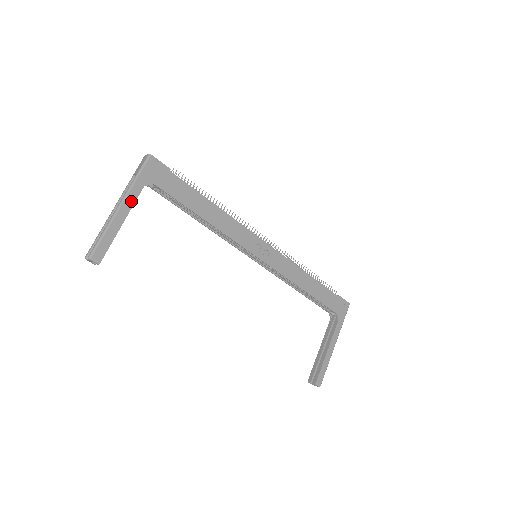
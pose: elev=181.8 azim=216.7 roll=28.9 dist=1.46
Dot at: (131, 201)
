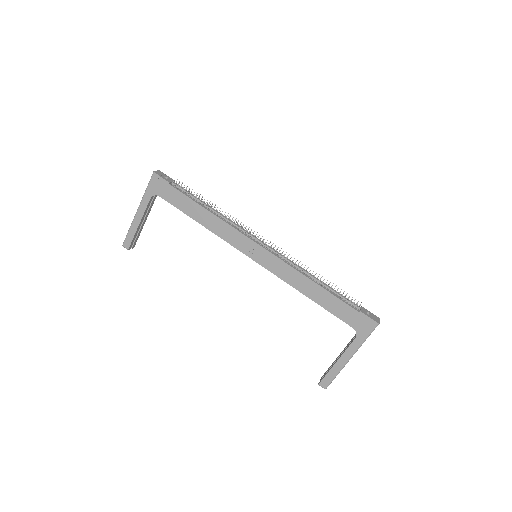
Dot at: (143, 208)
